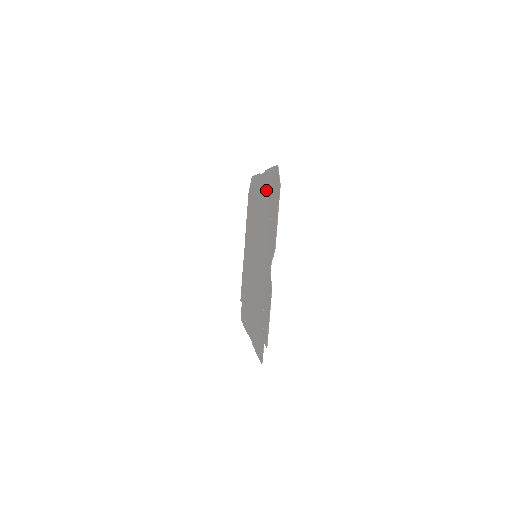
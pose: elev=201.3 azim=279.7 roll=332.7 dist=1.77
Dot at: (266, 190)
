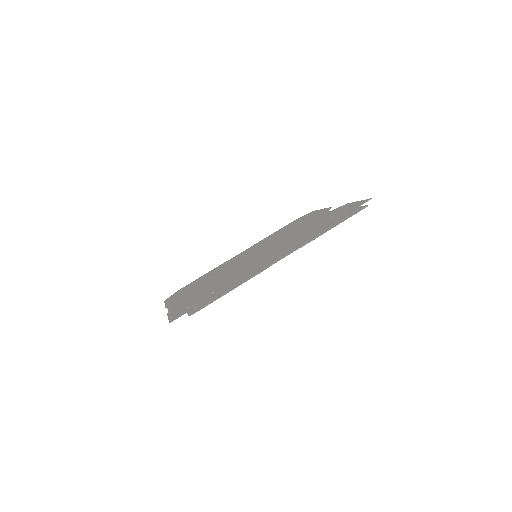
Dot at: (267, 239)
